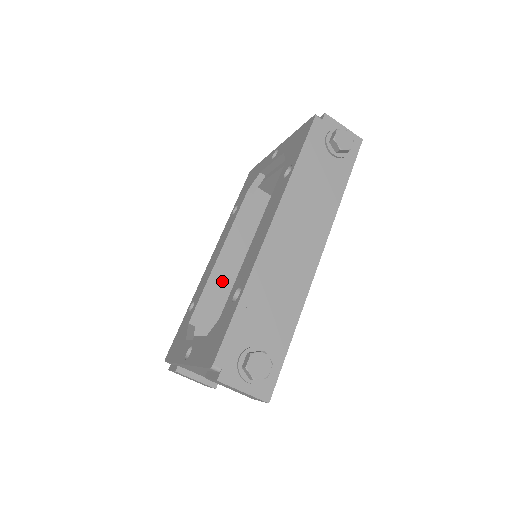
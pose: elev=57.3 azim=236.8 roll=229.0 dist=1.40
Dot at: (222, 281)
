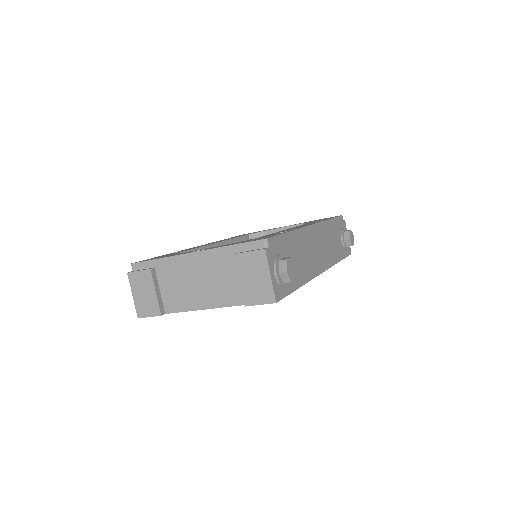
Dot at: occluded
